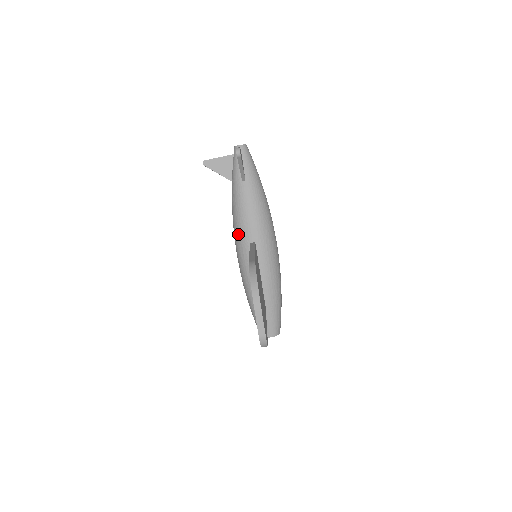
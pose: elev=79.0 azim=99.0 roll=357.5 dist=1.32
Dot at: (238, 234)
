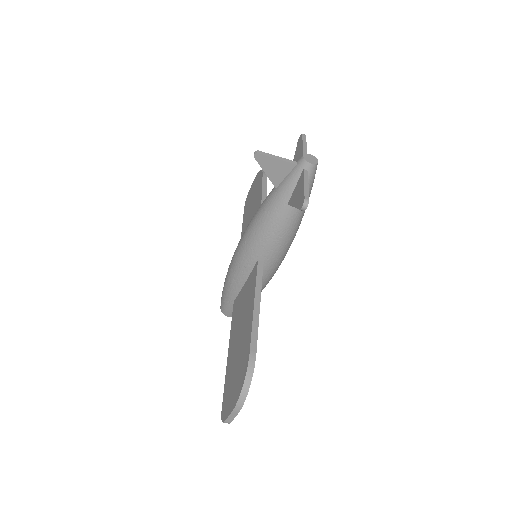
Dot at: (251, 243)
